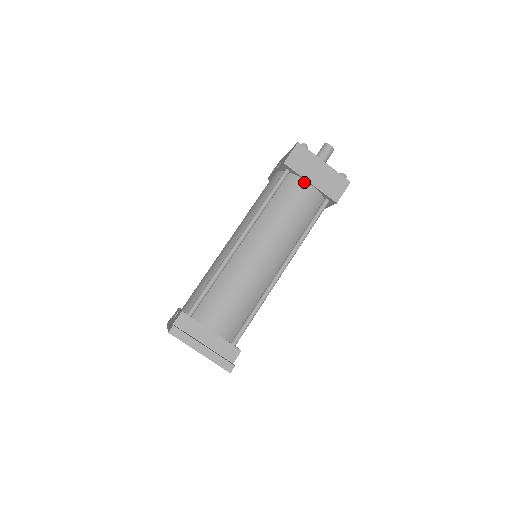
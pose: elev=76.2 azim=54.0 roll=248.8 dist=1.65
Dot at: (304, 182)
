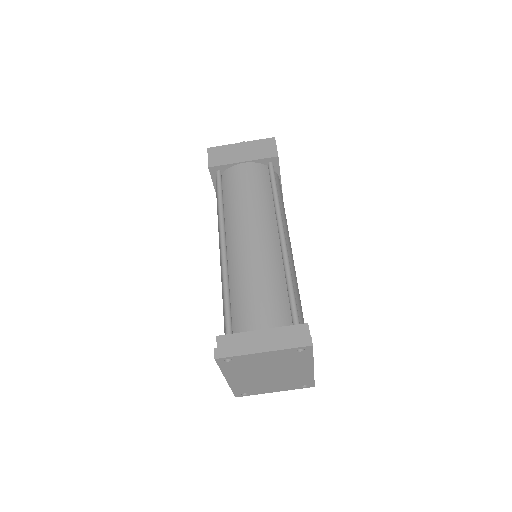
Dot at: (237, 166)
